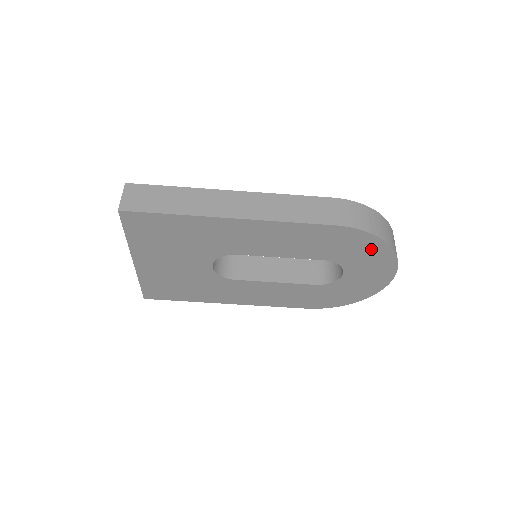
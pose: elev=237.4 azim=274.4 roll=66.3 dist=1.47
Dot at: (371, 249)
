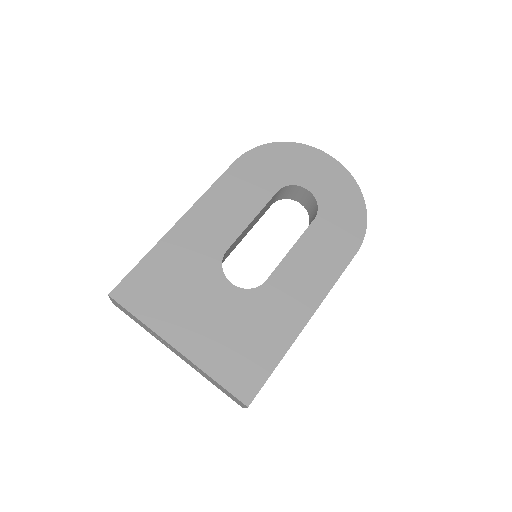
Dot at: (281, 155)
